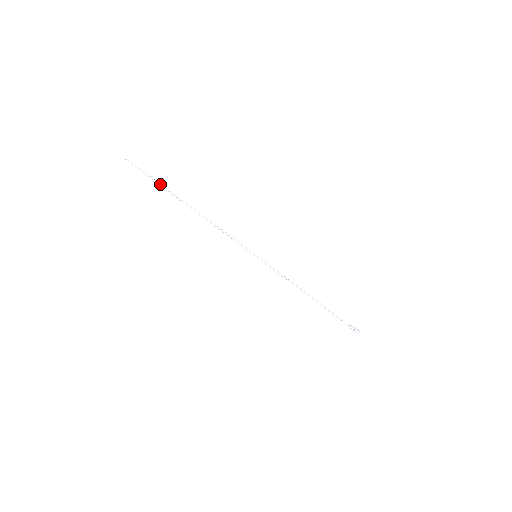
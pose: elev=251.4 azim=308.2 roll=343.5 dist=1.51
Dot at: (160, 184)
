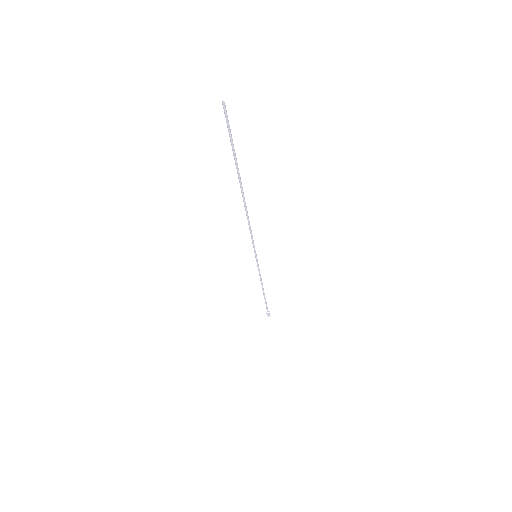
Dot at: (235, 158)
